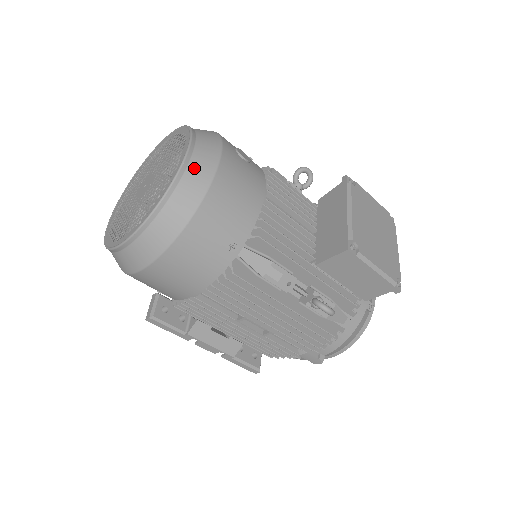
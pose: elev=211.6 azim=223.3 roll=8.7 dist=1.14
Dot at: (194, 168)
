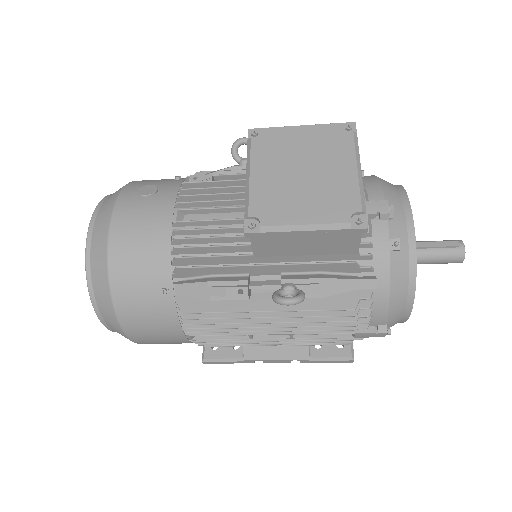
Dot at: (95, 245)
